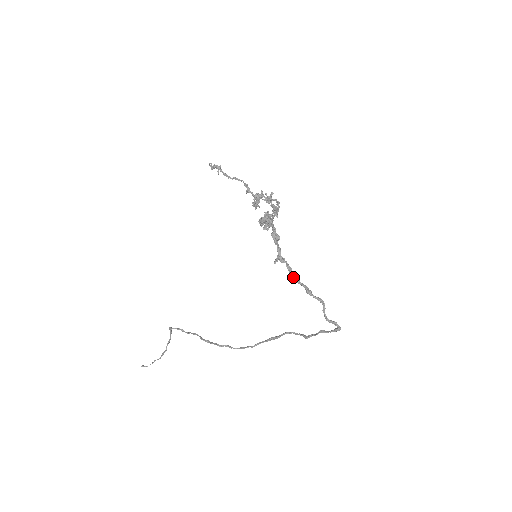
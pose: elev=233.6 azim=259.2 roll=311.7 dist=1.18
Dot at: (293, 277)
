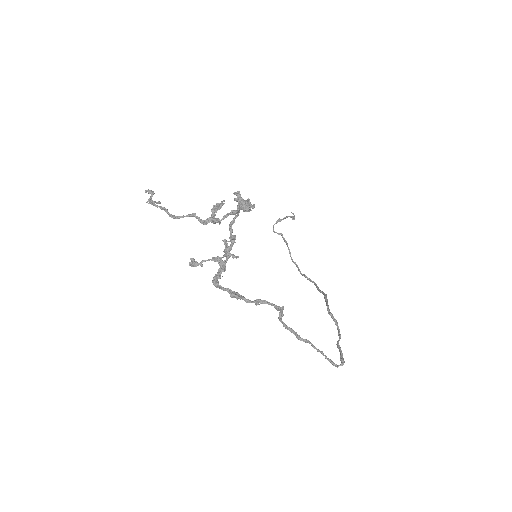
Dot at: (279, 319)
